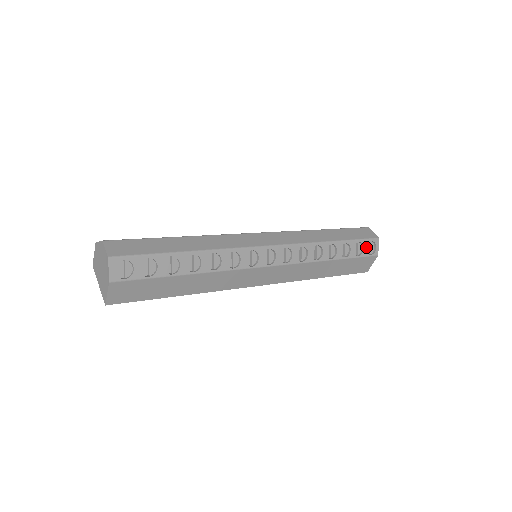
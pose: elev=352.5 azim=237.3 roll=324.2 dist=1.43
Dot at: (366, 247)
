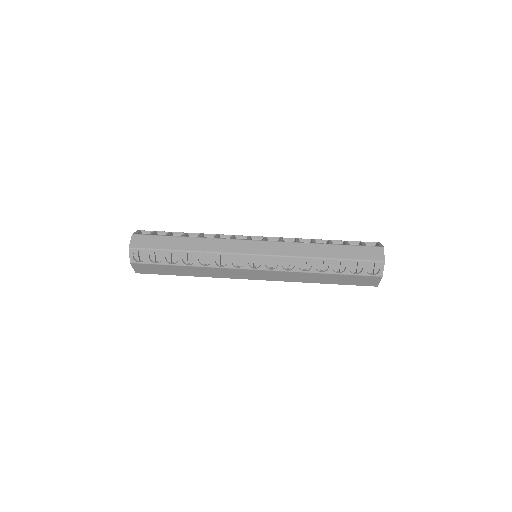
Dot at: (366, 267)
